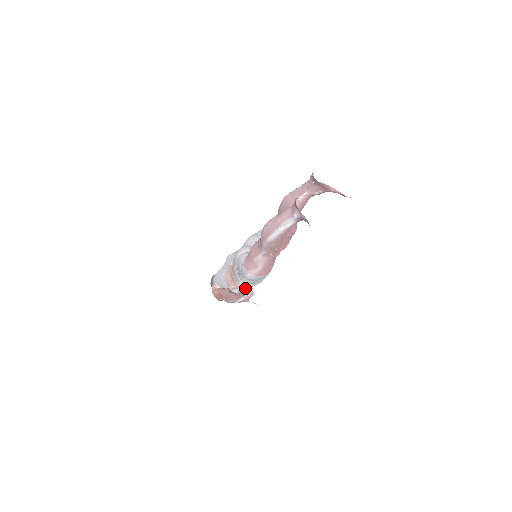
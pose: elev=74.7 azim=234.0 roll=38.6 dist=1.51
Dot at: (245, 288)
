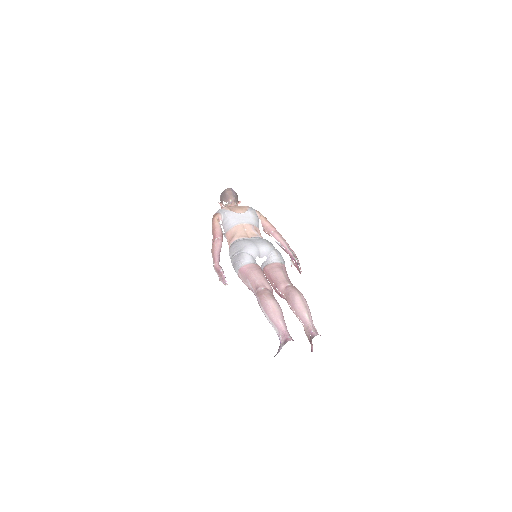
Dot at: occluded
